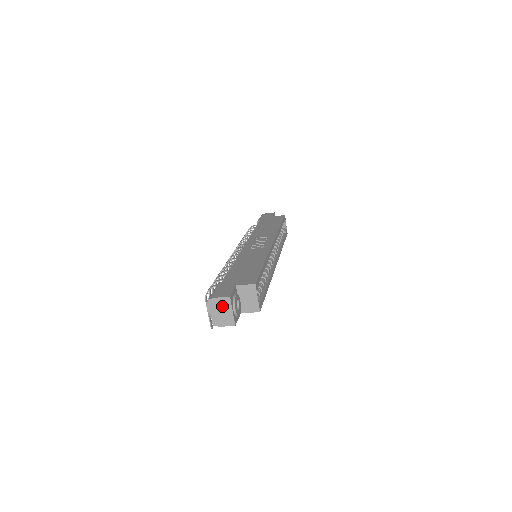
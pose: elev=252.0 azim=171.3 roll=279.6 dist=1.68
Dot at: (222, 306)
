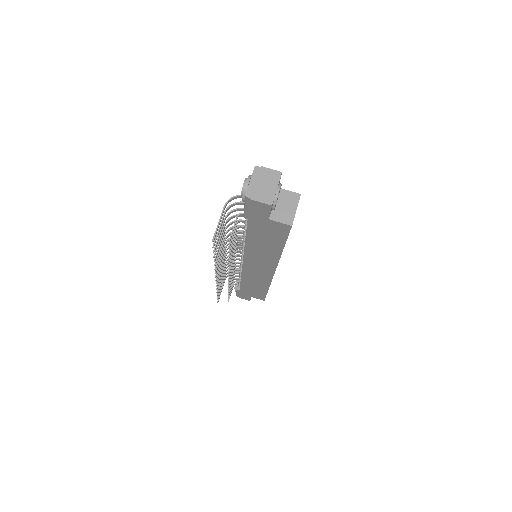
Dot at: (268, 178)
